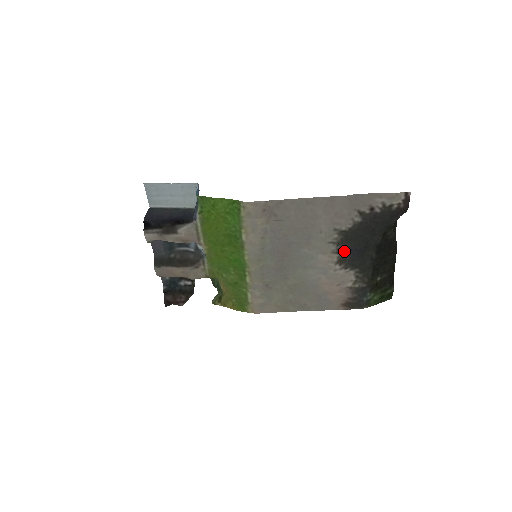
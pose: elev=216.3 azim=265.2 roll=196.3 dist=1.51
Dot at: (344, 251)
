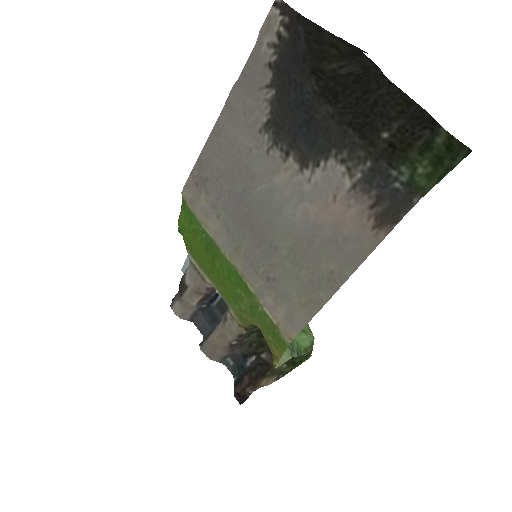
Dot at: (290, 144)
